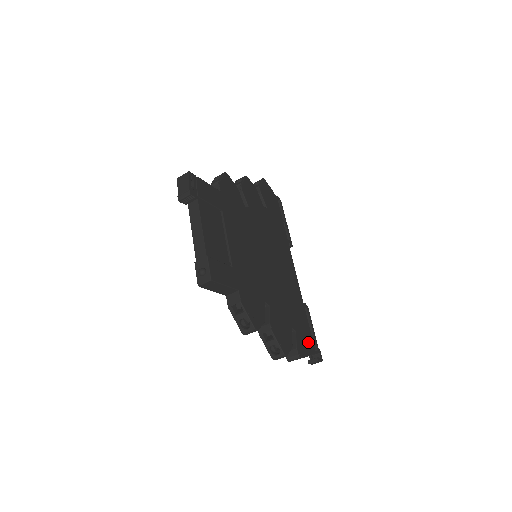
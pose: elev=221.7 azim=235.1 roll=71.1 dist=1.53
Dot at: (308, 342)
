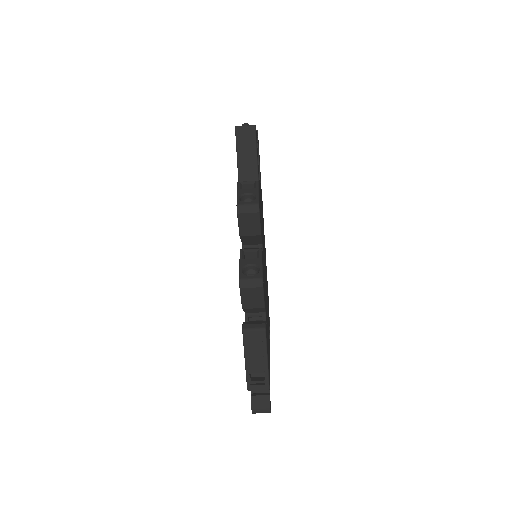
Dot at: (268, 363)
